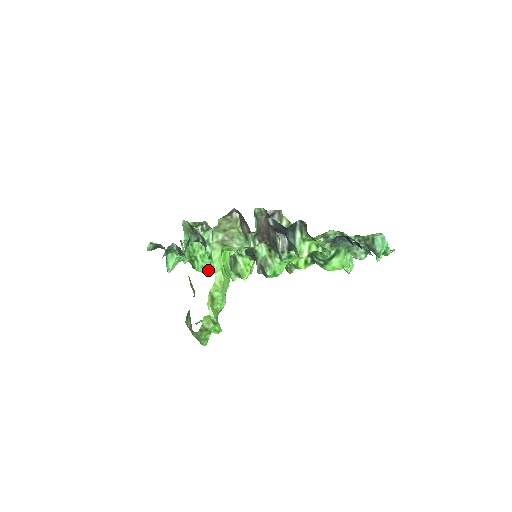
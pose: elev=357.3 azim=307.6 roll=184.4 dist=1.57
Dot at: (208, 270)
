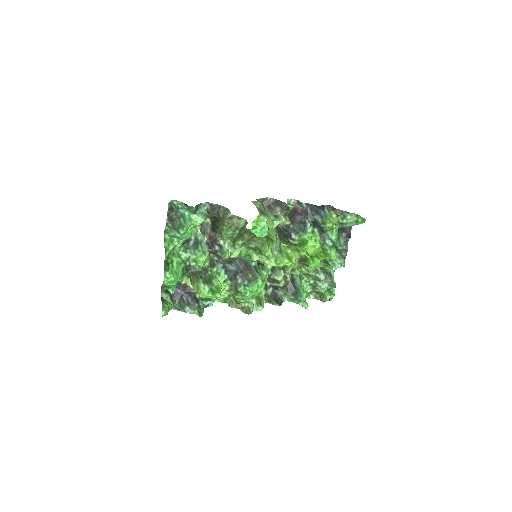
Dot at: (175, 283)
